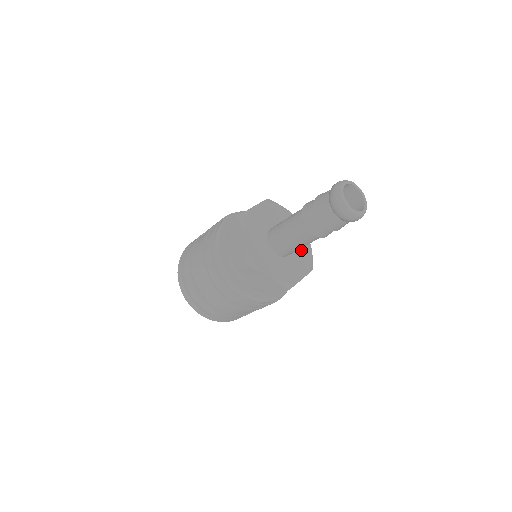
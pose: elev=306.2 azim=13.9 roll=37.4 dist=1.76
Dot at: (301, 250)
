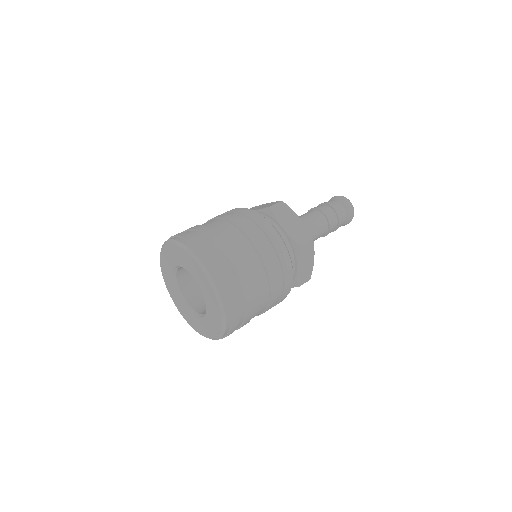
Dot at: occluded
